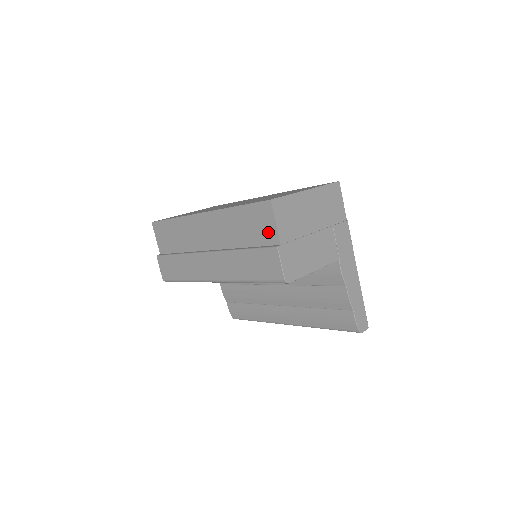
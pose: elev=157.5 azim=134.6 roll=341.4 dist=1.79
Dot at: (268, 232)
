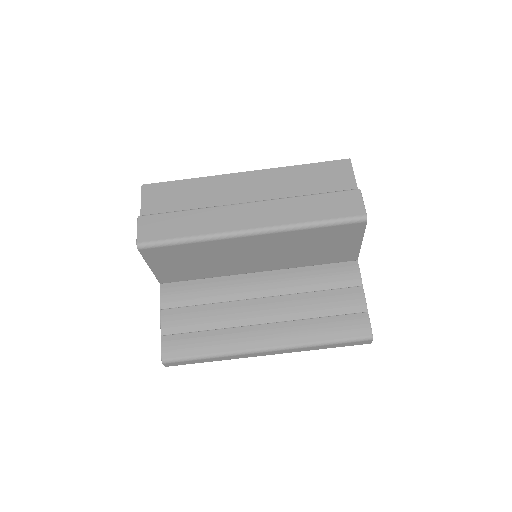
Dot at: (343, 182)
